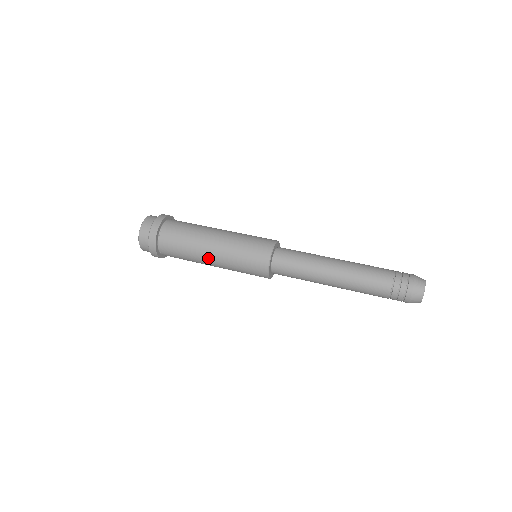
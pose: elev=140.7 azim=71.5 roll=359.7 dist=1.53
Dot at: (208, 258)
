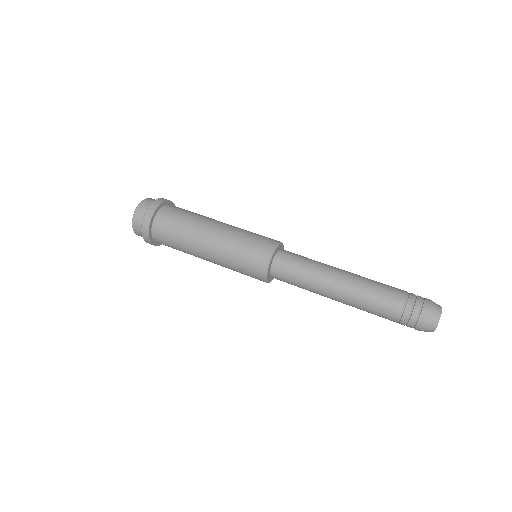
Dot at: occluded
